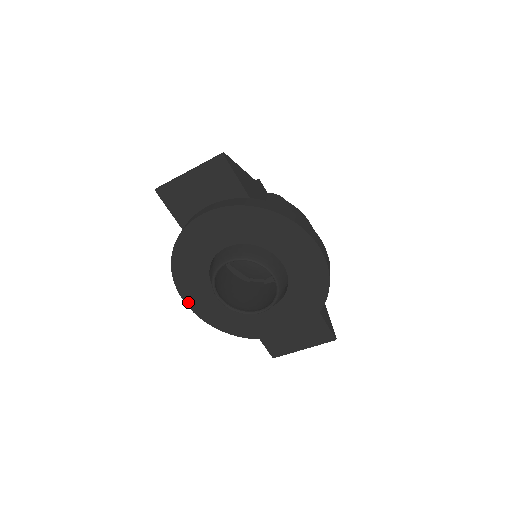
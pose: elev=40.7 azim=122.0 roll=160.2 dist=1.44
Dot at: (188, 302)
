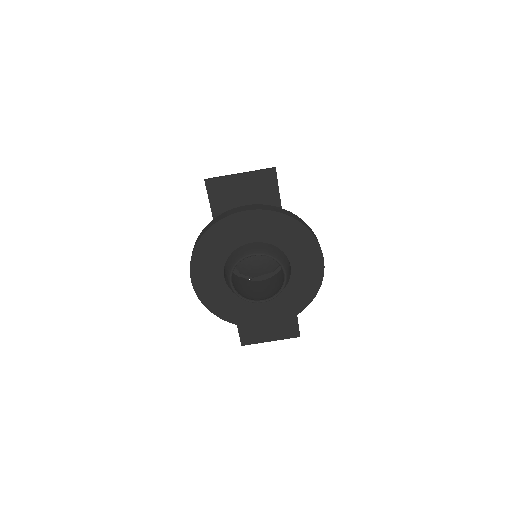
Dot at: (195, 283)
